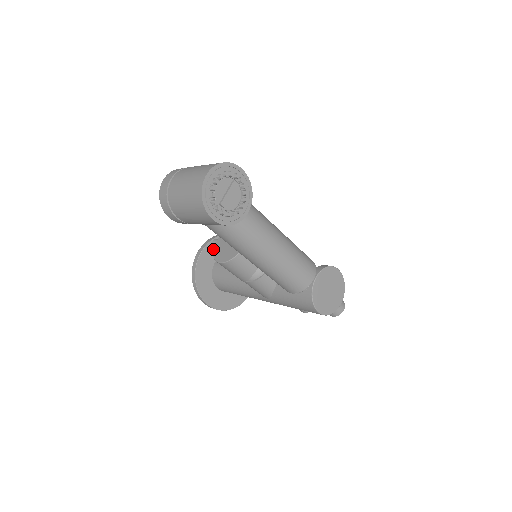
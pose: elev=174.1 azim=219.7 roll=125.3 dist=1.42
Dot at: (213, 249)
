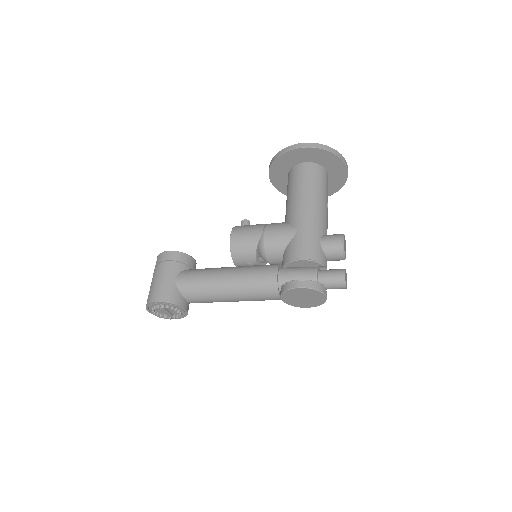
Dot at: (277, 172)
